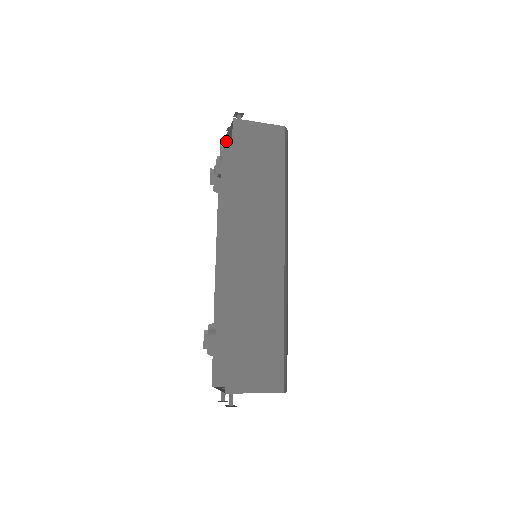
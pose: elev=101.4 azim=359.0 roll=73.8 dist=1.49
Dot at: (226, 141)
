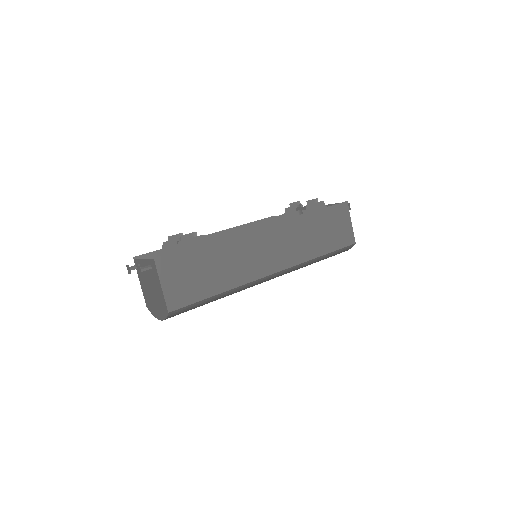
Dot at: occluded
